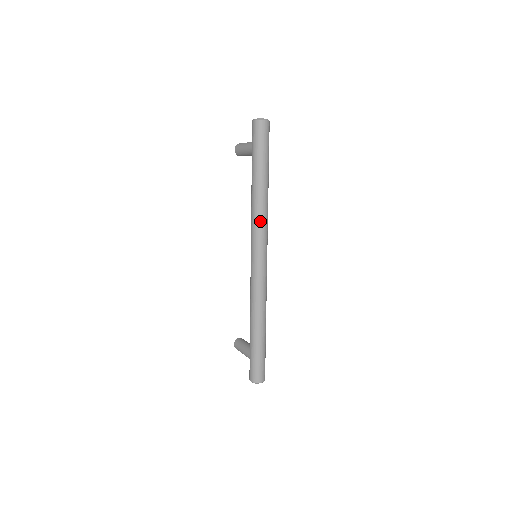
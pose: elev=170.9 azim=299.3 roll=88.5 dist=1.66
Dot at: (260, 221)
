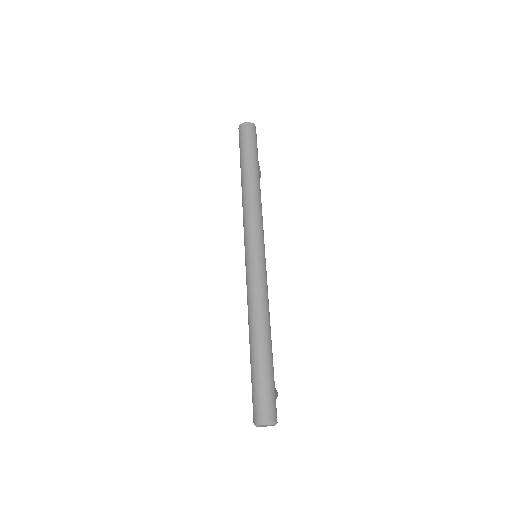
Dot at: (247, 210)
